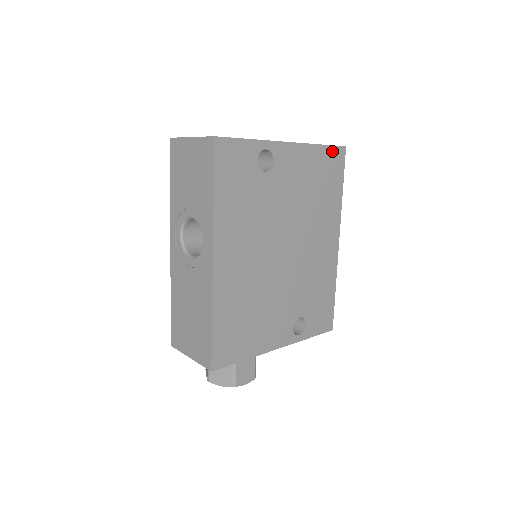
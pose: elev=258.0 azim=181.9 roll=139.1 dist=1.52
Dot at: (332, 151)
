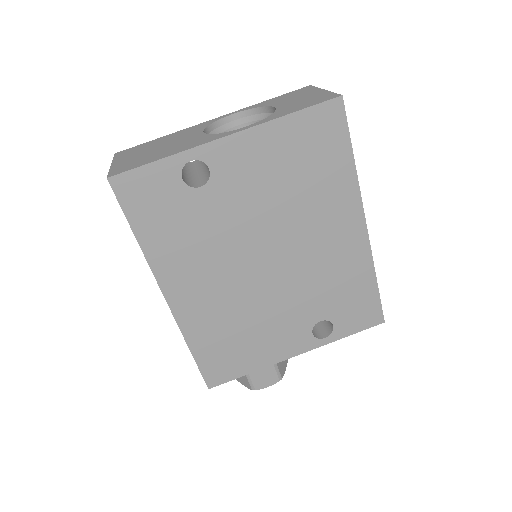
Dot at: (314, 114)
